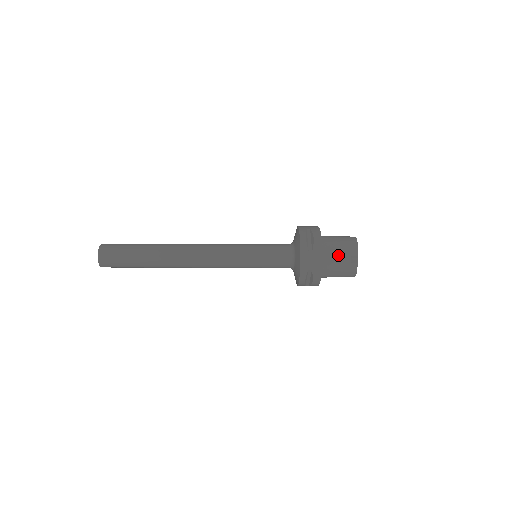
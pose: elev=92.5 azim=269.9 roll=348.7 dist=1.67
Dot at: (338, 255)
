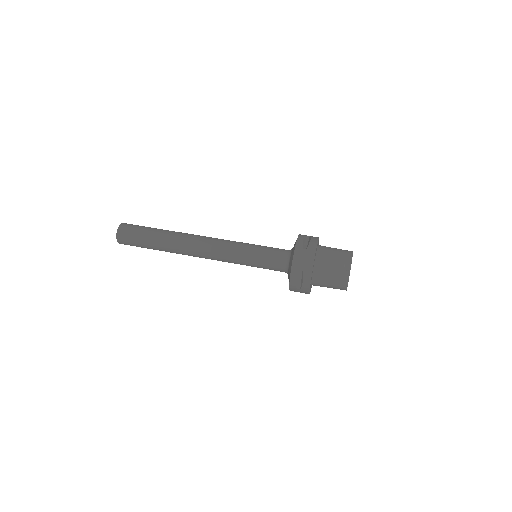
Dot at: (332, 261)
